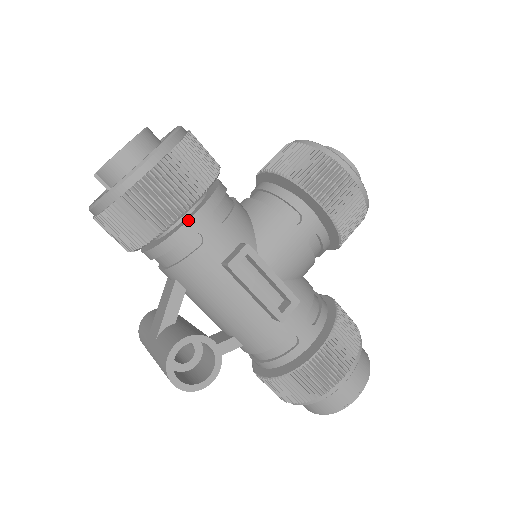
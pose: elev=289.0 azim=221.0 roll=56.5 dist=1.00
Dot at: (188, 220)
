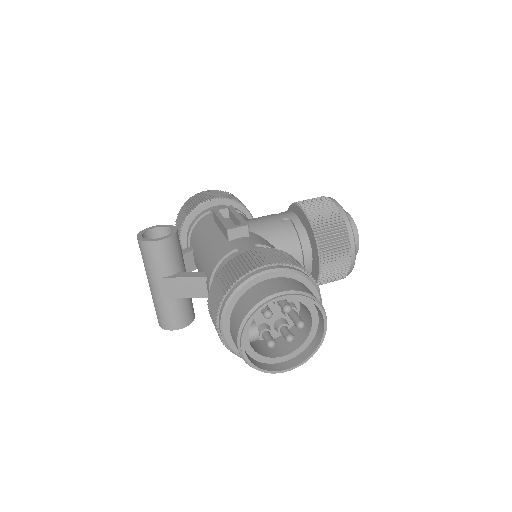
Dot at: (210, 208)
